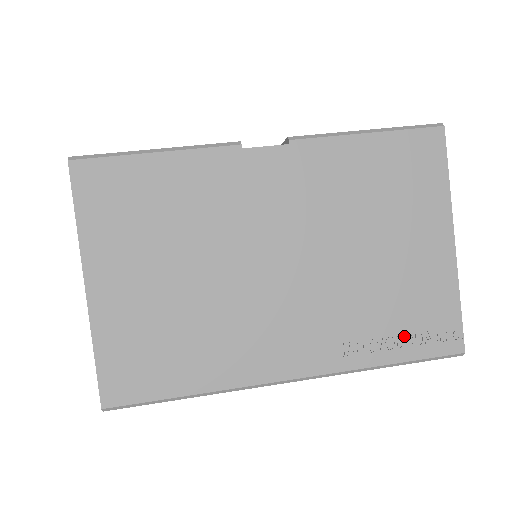
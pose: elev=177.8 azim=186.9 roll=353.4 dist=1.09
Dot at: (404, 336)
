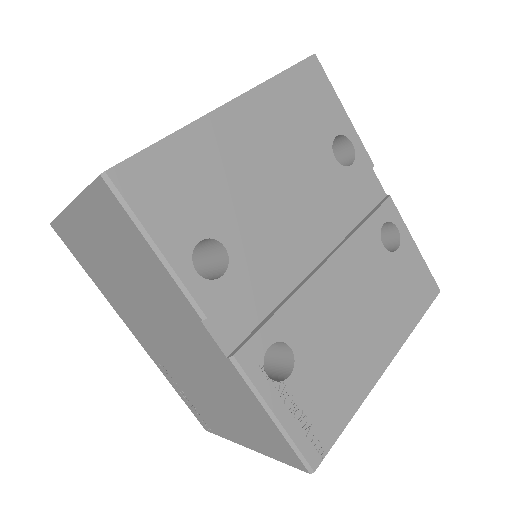
Dot at: (190, 401)
